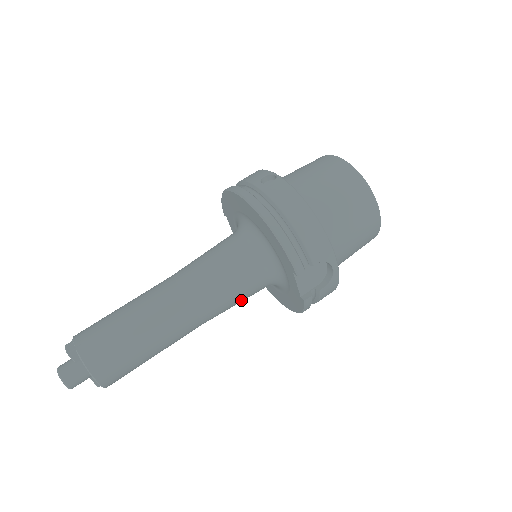
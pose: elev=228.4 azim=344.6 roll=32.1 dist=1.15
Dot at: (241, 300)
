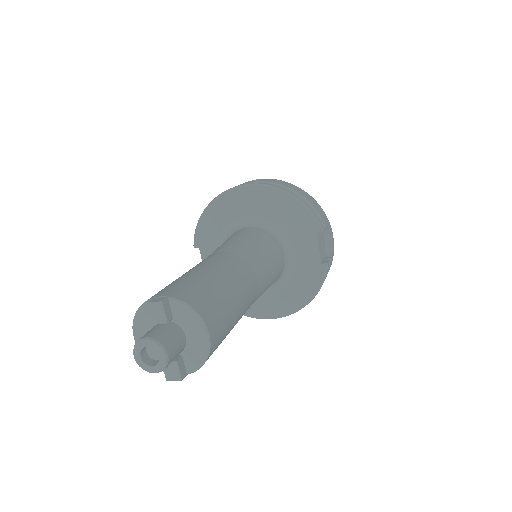
Dot at: (272, 281)
